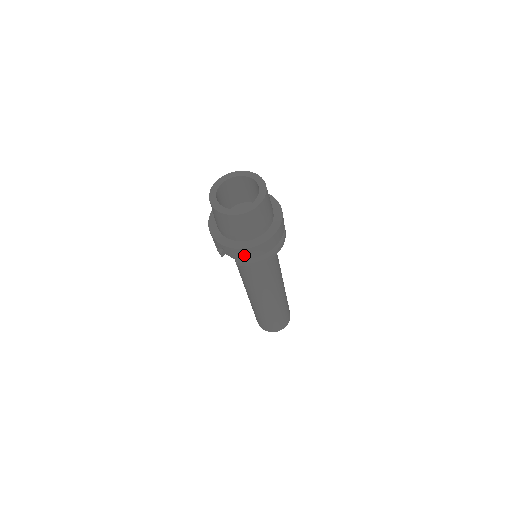
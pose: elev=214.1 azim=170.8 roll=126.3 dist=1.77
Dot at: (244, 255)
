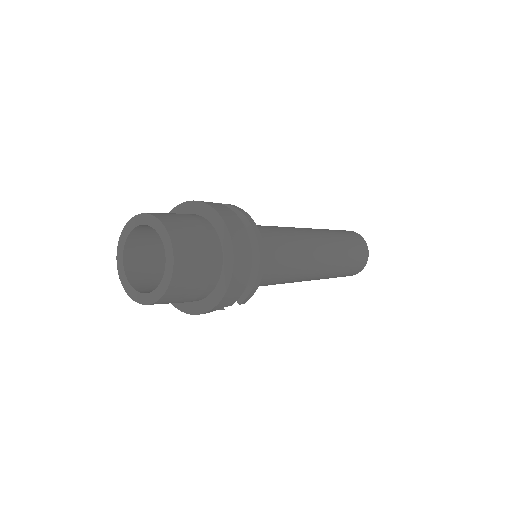
Dot at: (234, 296)
